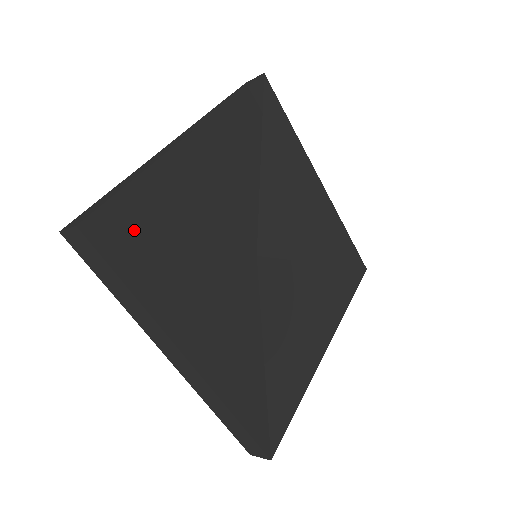
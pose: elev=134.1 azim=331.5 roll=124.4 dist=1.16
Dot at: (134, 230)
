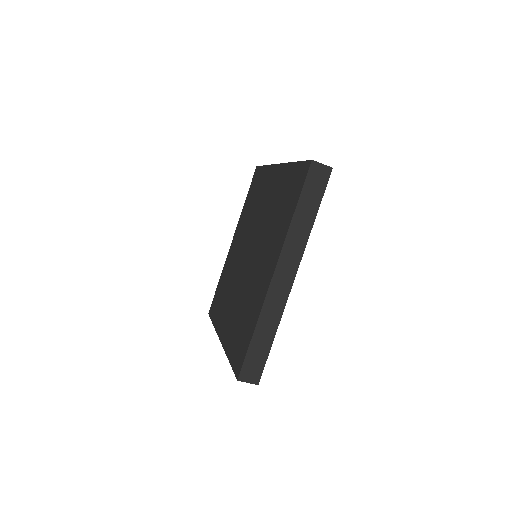
Dot at: occluded
